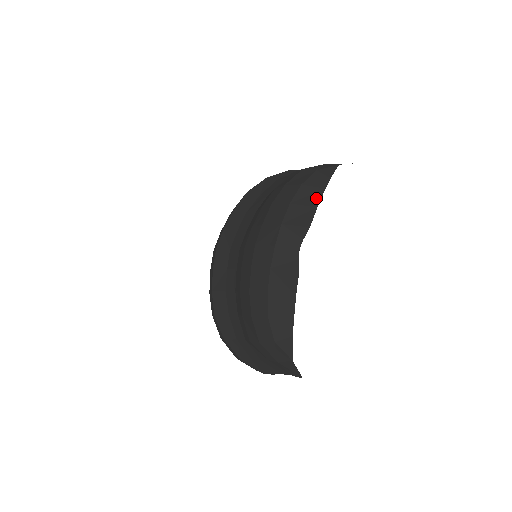
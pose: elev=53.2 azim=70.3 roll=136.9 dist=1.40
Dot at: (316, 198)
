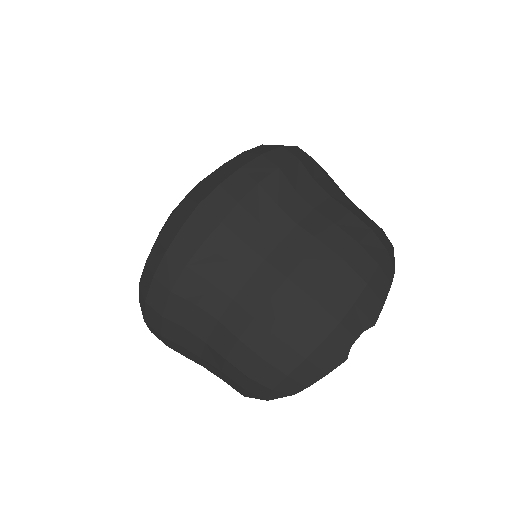
Dot at: (385, 292)
